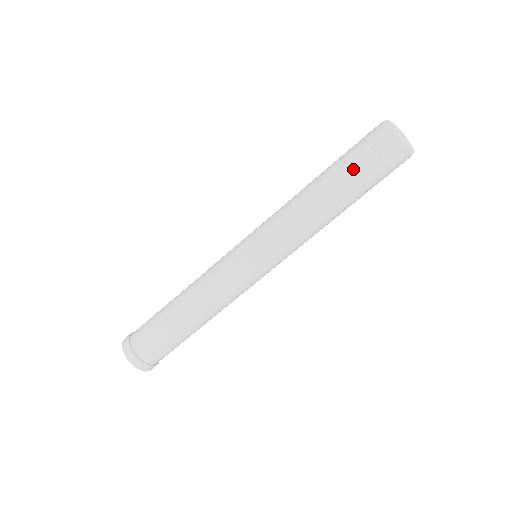
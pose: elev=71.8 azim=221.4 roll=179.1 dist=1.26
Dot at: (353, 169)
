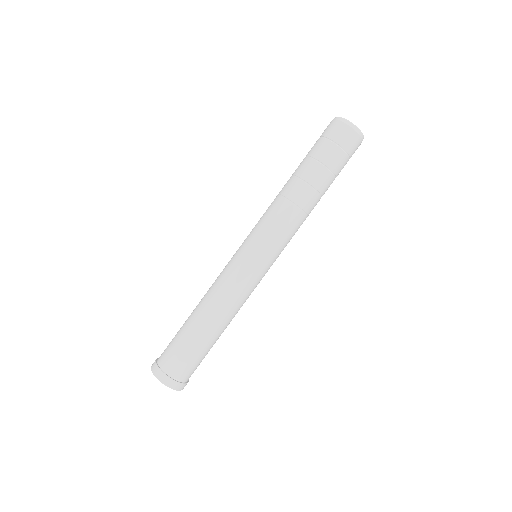
Dot at: (329, 166)
